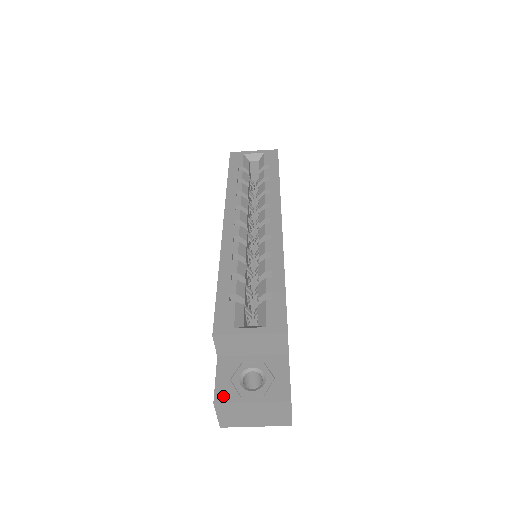
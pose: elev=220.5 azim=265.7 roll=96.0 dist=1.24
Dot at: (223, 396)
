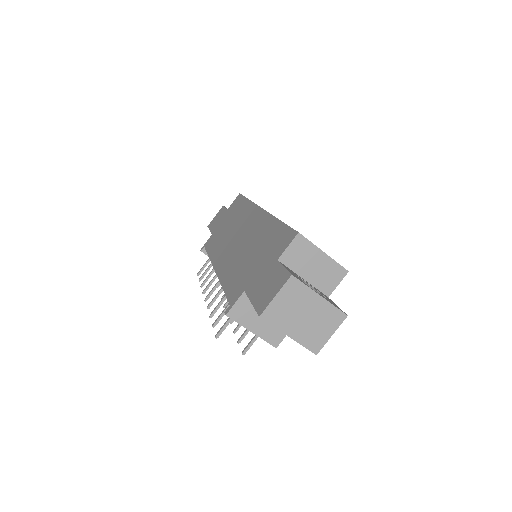
Dot at: (297, 277)
